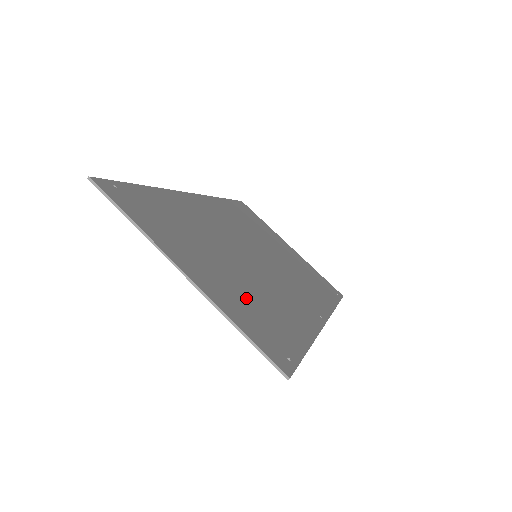
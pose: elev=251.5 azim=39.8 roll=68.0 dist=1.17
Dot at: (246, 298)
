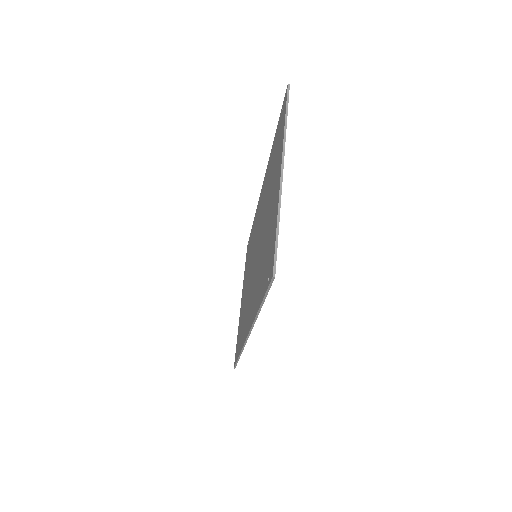
Dot at: occluded
